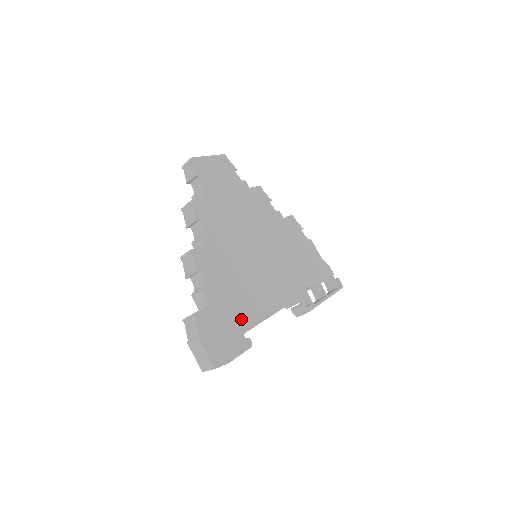
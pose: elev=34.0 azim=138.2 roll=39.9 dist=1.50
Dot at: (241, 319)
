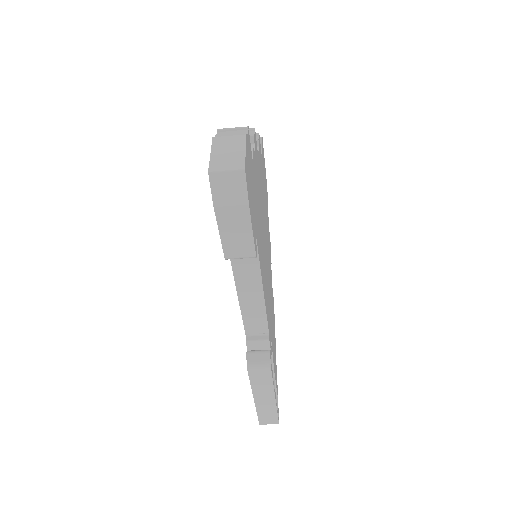
Dot at: (257, 228)
